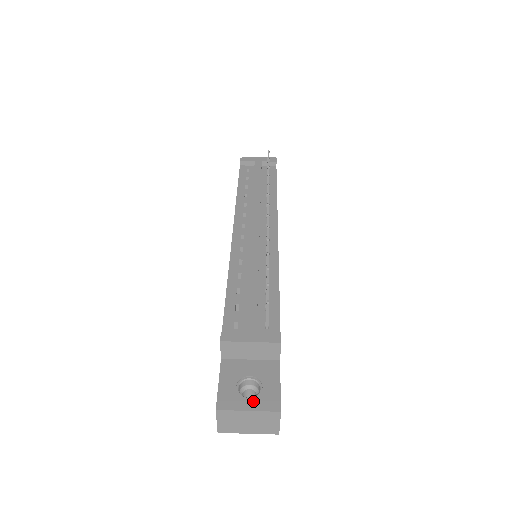
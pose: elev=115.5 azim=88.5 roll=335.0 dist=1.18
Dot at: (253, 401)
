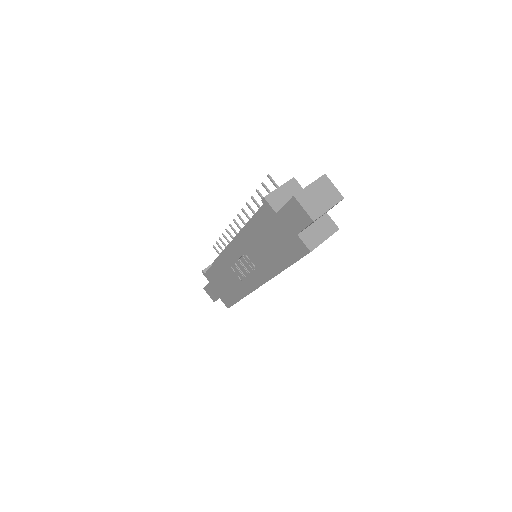
Dot at: occluded
